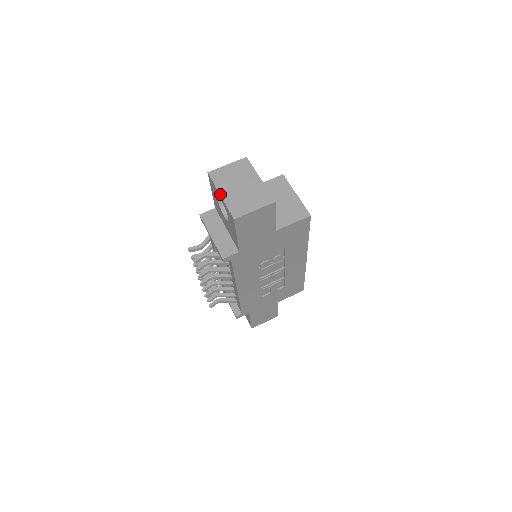
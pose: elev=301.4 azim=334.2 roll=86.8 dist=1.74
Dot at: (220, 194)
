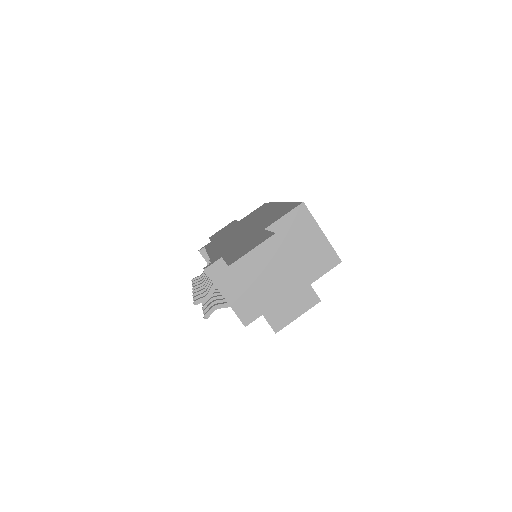
Dot at: (252, 299)
